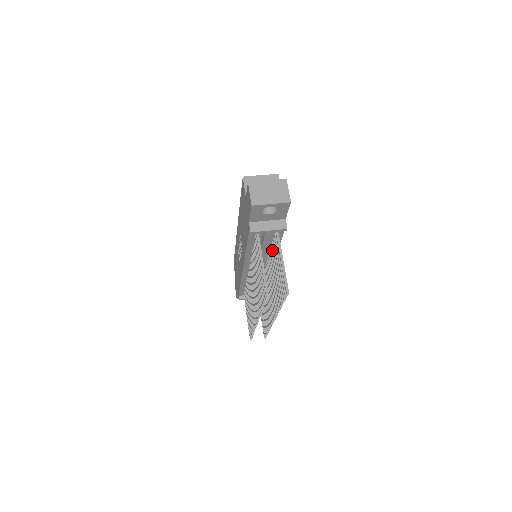
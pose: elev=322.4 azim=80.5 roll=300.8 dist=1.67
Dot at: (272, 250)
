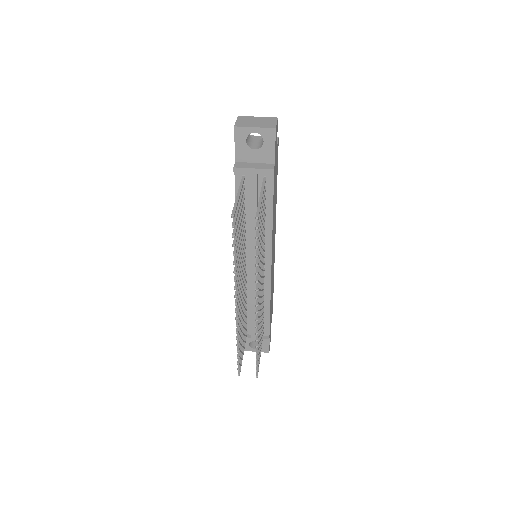
Dot at: occluded
